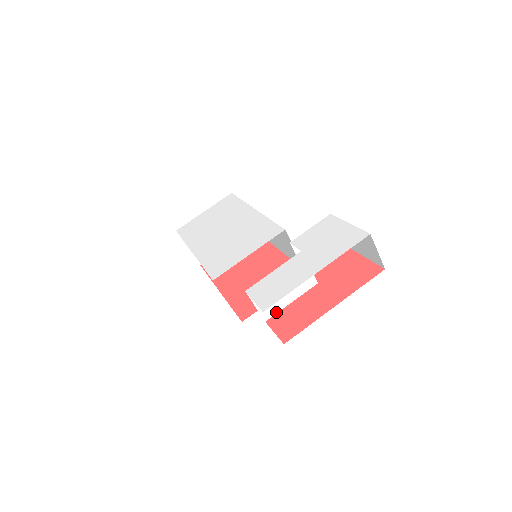
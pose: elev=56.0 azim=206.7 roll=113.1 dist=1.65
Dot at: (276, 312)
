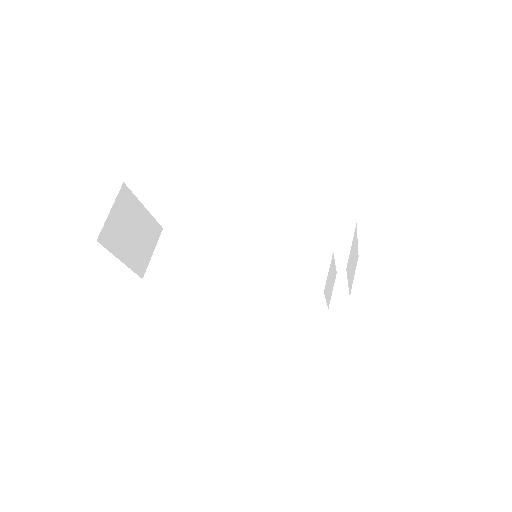
Dot at: (347, 274)
